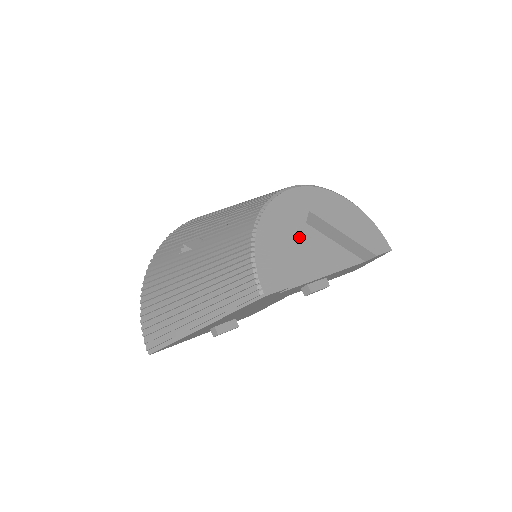
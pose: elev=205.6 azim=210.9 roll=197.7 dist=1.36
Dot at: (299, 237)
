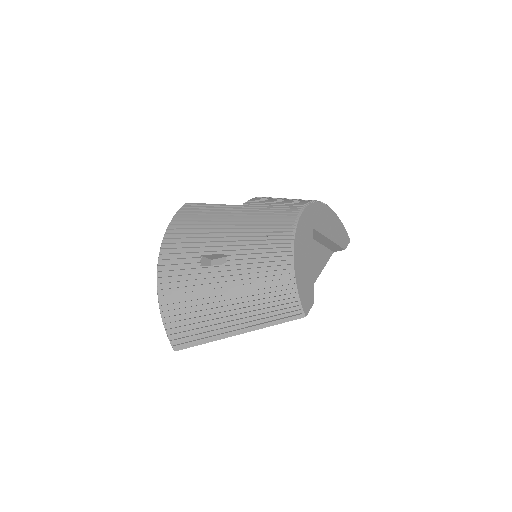
Dot at: (312, 256)
